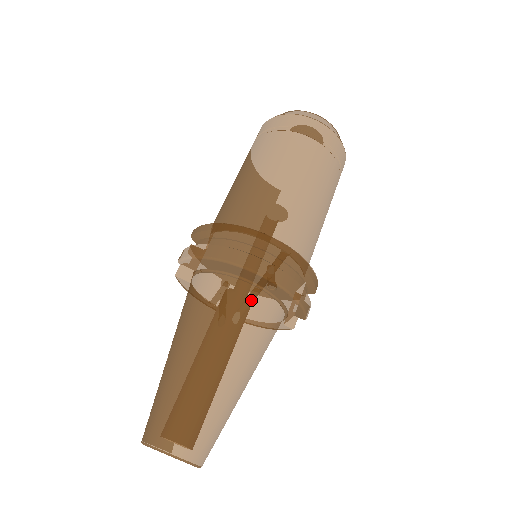
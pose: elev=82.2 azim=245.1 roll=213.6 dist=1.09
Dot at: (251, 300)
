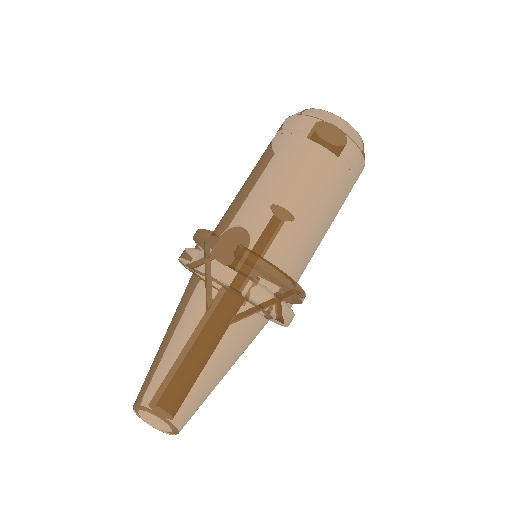
Dot at: (262, 327)
